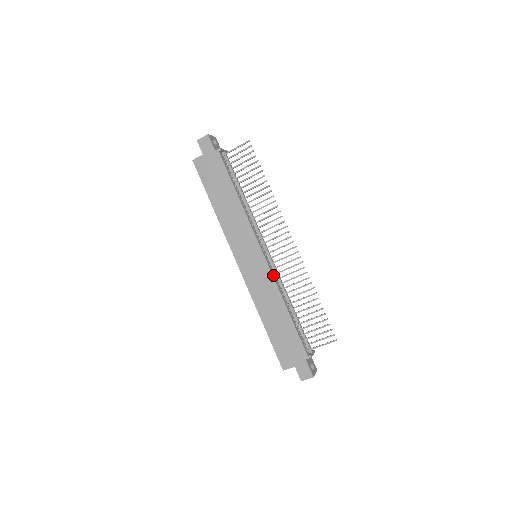
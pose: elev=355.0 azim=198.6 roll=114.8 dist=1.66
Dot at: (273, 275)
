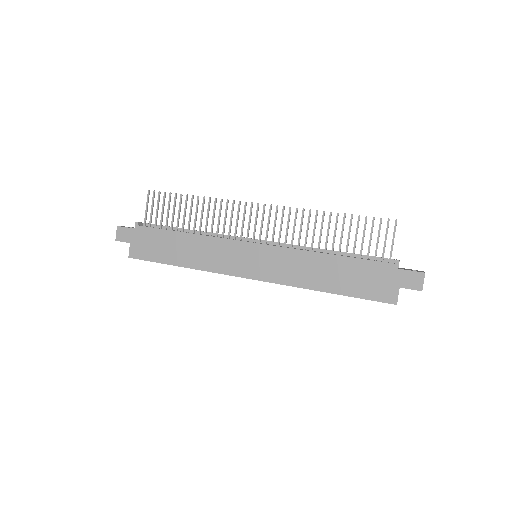
Dot at: (284, 247)
